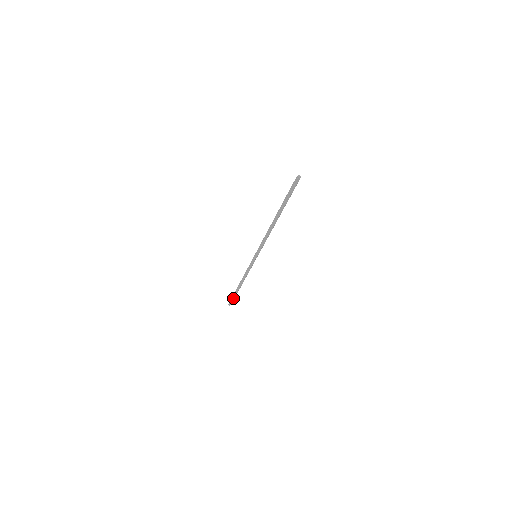
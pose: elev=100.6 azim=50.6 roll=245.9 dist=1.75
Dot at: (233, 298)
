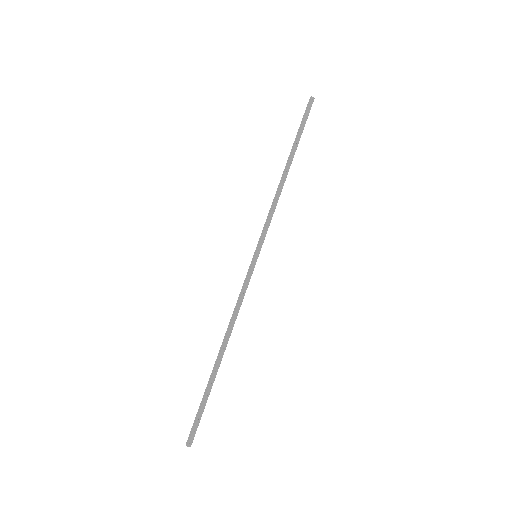
Dot at: (302, 125)
